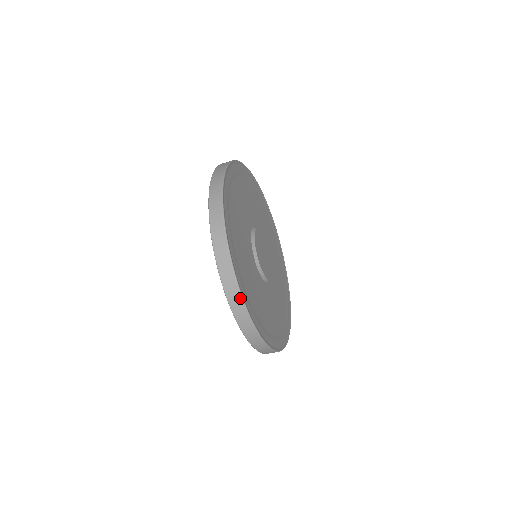
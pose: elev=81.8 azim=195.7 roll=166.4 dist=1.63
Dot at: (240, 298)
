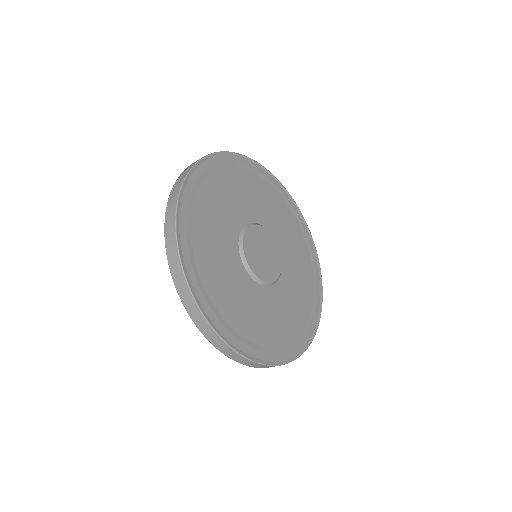
Dot at: (225, 344)
